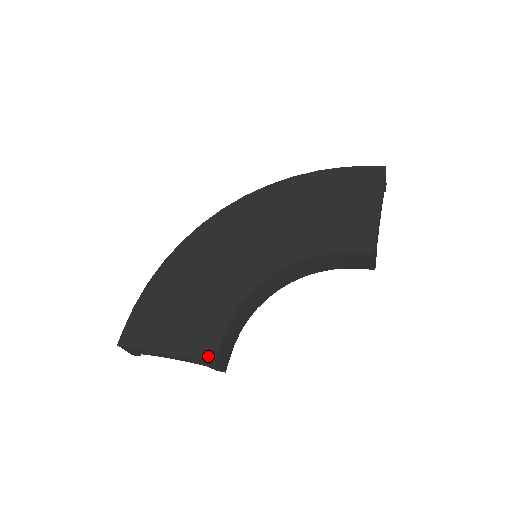
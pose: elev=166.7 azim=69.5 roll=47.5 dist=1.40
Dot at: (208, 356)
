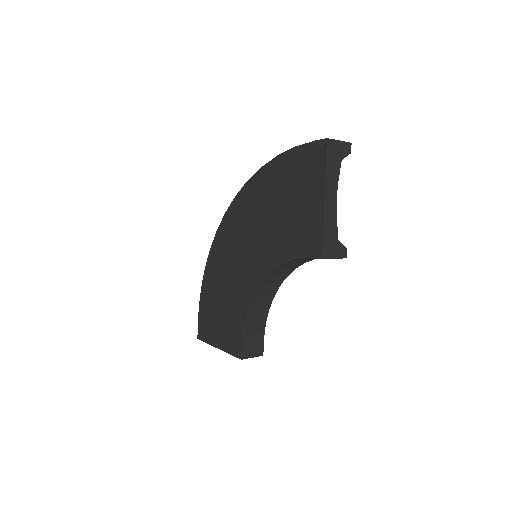
Dot at: (237, 354)
